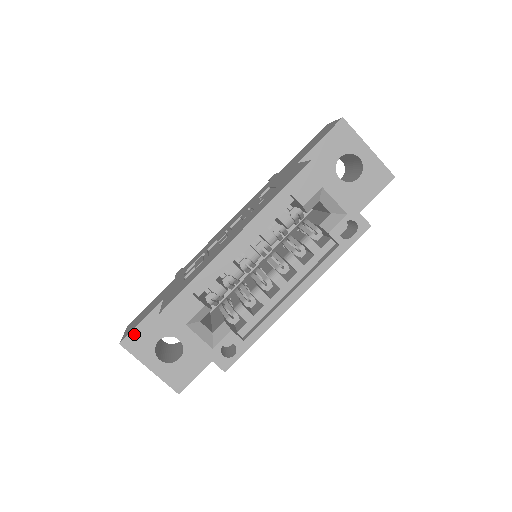
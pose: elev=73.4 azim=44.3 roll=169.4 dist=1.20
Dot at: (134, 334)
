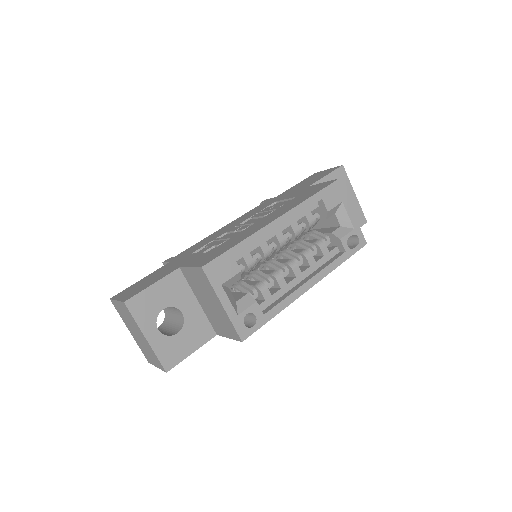
Dot at: (142, 296)
